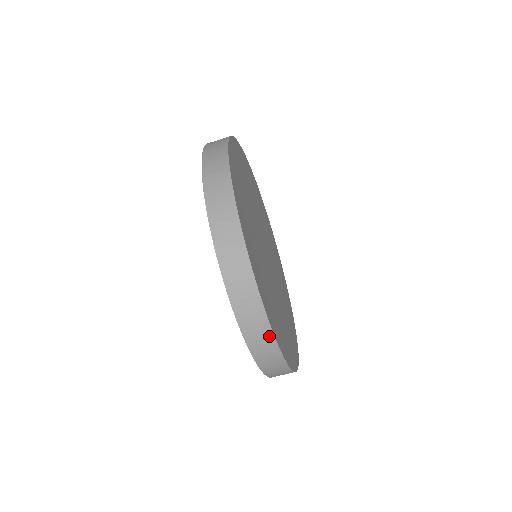
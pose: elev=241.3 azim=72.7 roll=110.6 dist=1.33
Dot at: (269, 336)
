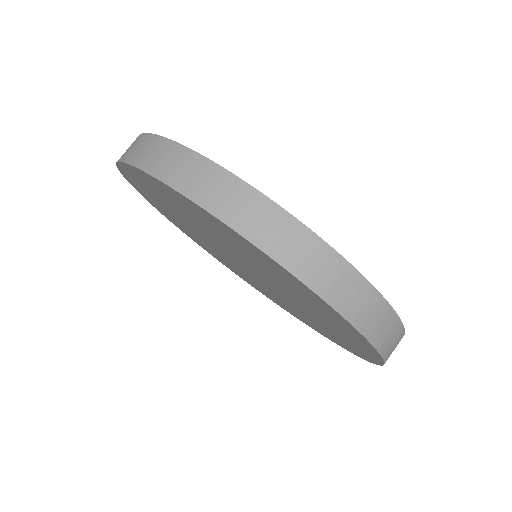
Dot at: (189, 157)
